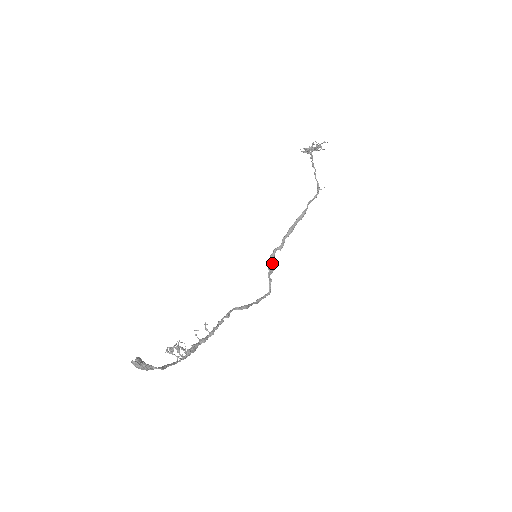
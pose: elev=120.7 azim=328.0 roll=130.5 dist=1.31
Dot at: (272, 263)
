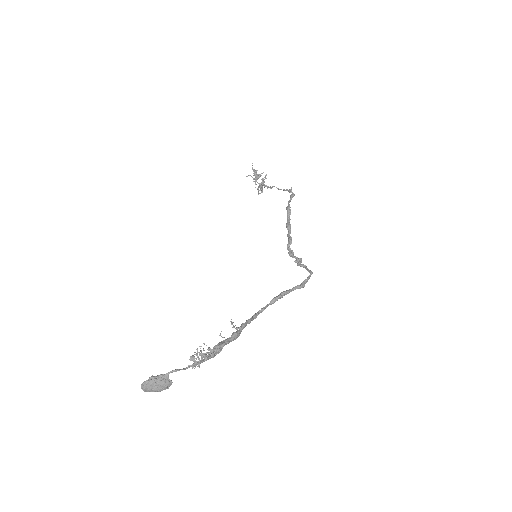
Dot at: (295, 257)
